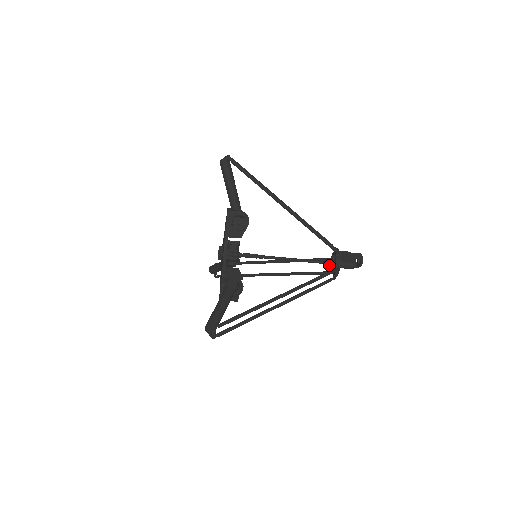
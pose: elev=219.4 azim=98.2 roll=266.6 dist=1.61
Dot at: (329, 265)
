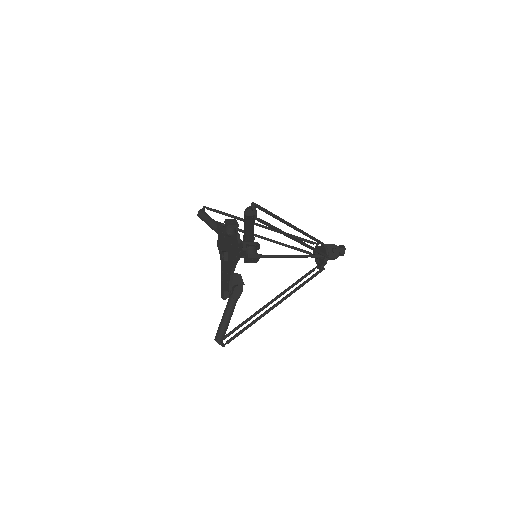
Dot at: (316, 258)
